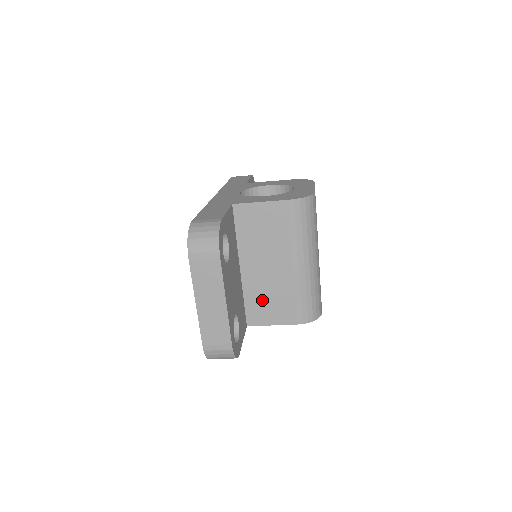
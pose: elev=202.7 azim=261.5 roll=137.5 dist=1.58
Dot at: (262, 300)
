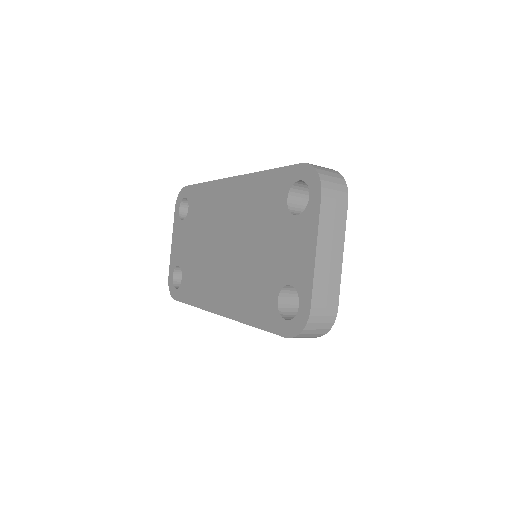
Dot at: occluded
